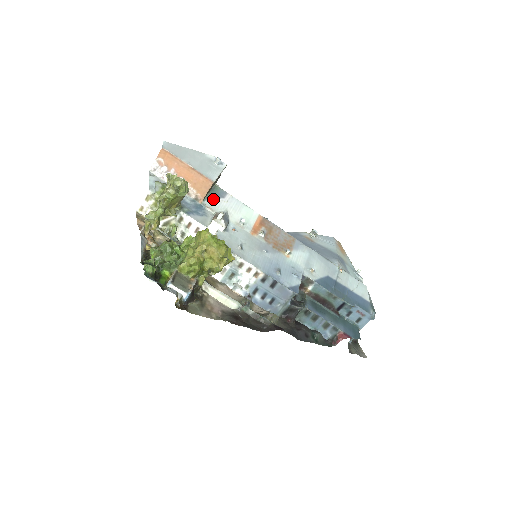
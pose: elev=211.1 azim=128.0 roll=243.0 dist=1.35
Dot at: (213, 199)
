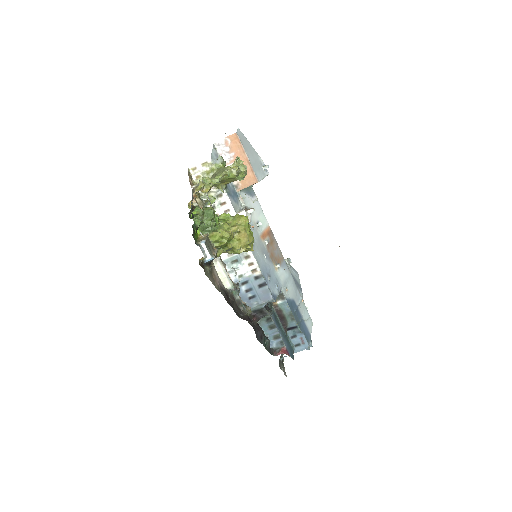
Dot at: (246, 194)
